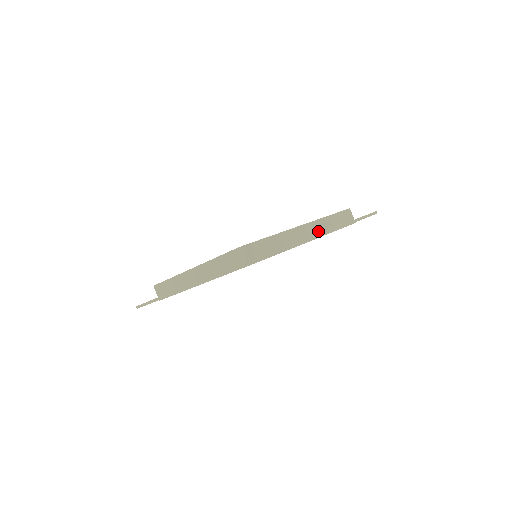
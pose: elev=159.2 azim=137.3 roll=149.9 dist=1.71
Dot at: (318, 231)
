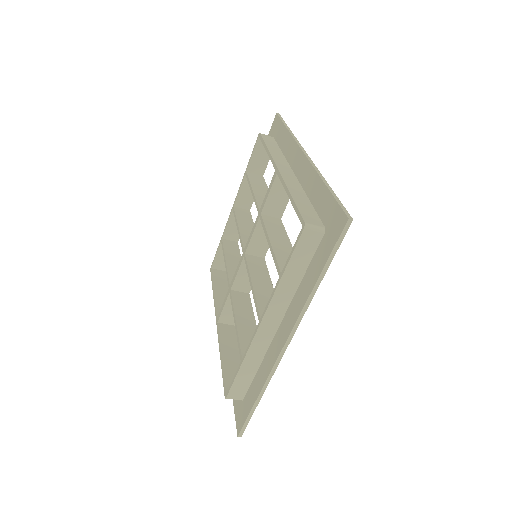
Dot at: (286, 163)
